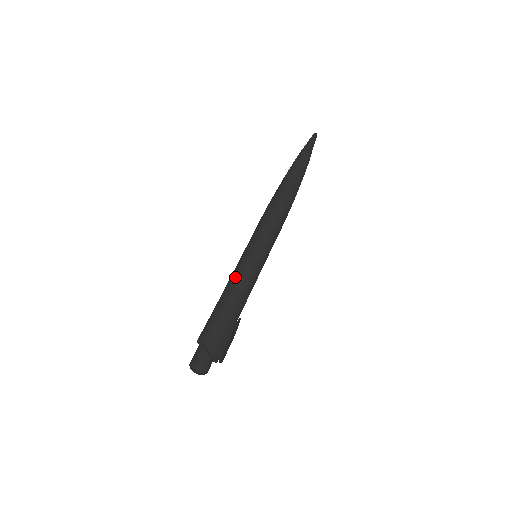
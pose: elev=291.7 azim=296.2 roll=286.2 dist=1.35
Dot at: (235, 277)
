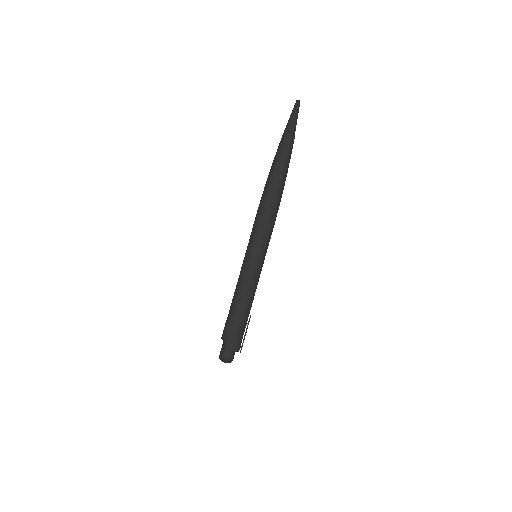
Dot at: (242, 284)
